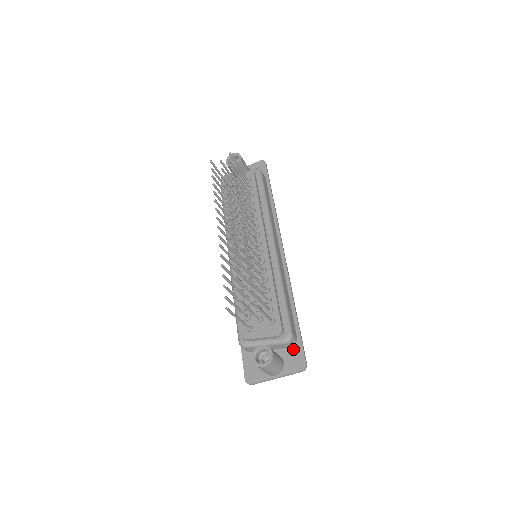
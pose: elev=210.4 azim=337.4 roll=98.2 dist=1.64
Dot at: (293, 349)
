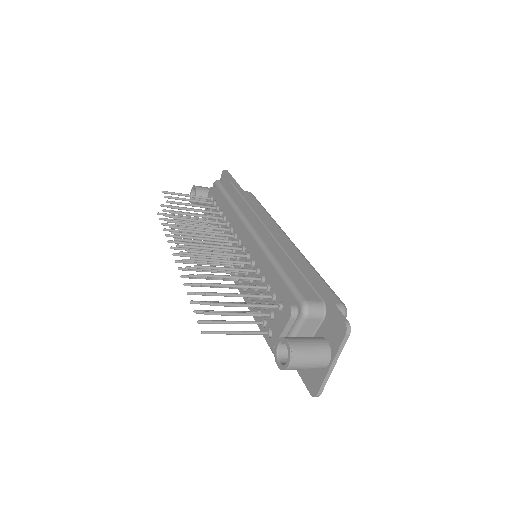
Dot at: (326, 317)
